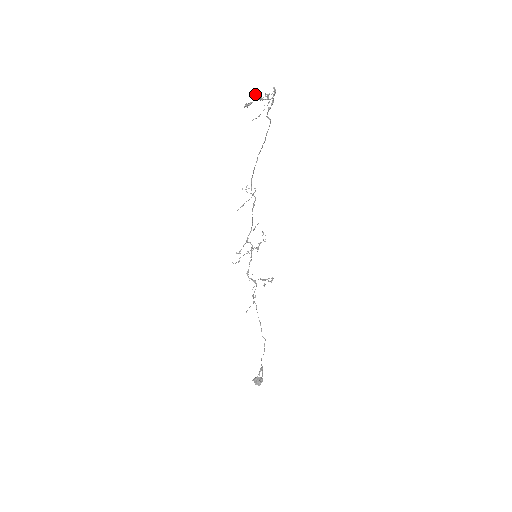
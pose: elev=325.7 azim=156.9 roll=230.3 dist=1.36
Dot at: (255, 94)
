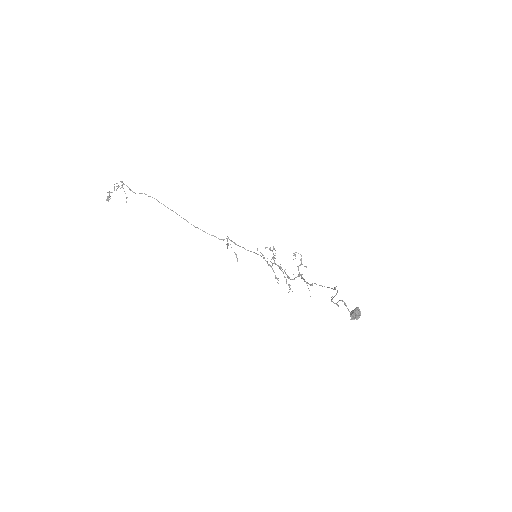
Dot at: occluded
